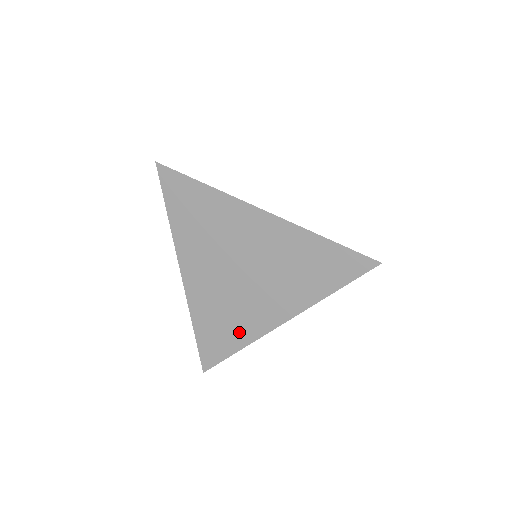
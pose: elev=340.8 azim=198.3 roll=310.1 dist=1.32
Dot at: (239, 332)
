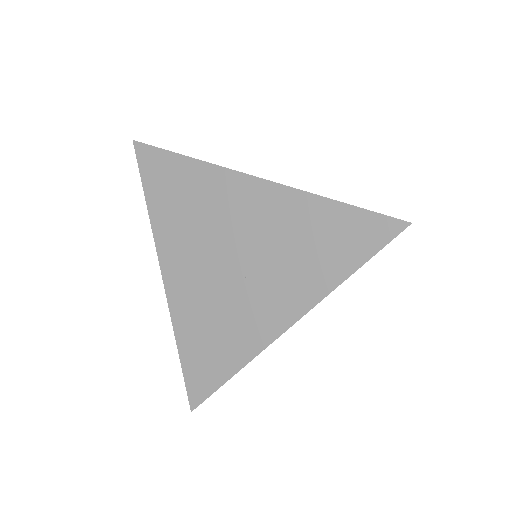
Dot at: (234, 347)
